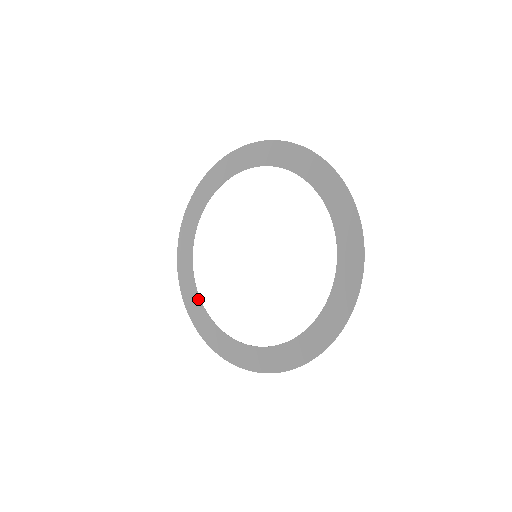
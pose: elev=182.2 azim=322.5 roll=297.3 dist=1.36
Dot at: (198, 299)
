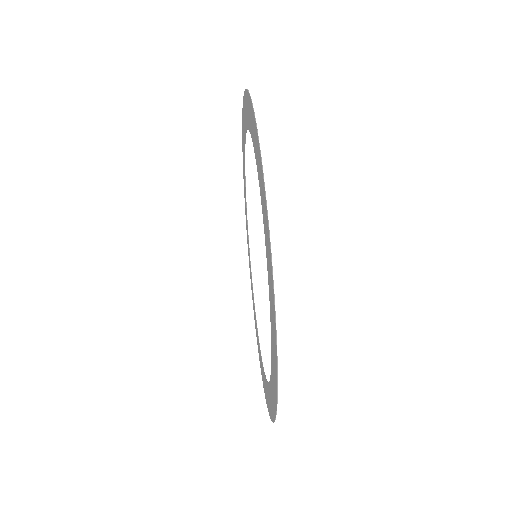
Dot at: (244, 165)
